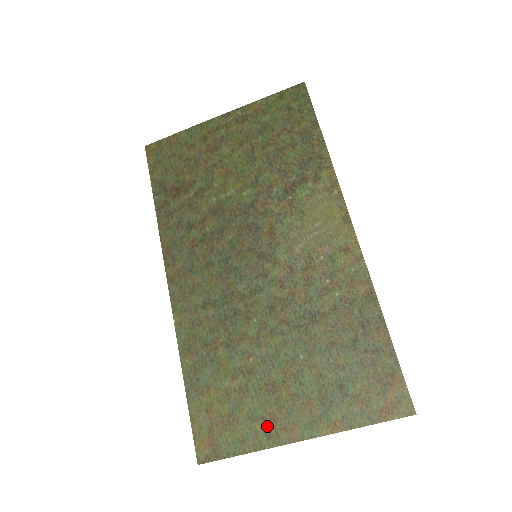
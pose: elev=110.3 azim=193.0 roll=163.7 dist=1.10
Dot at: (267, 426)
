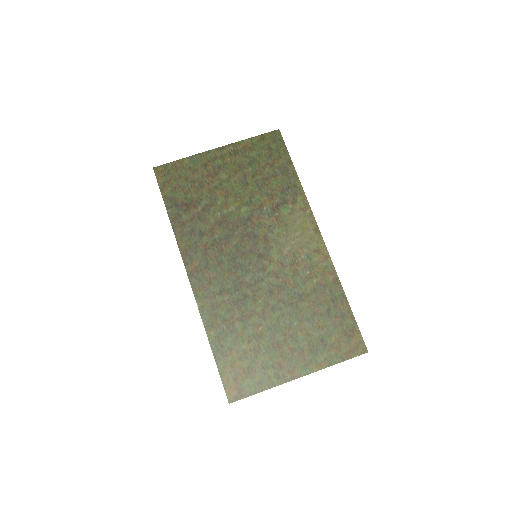
Dot at: (276, 371)
